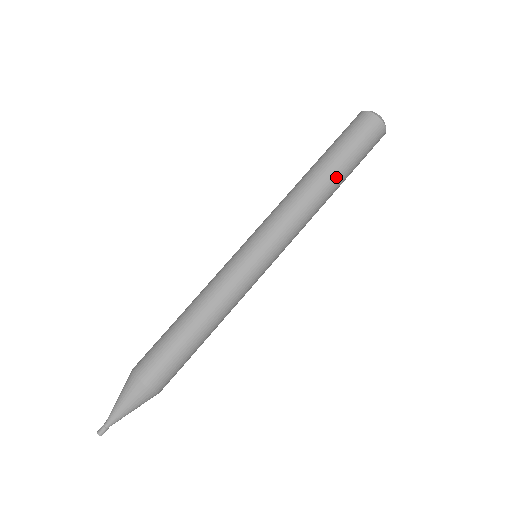
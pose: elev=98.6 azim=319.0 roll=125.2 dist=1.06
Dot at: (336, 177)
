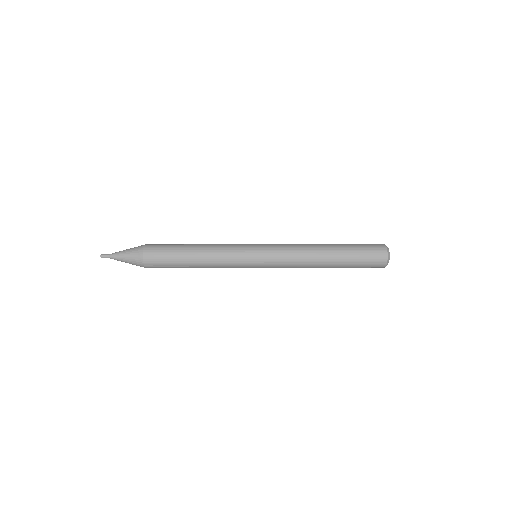
Dot at: (332, 267)
